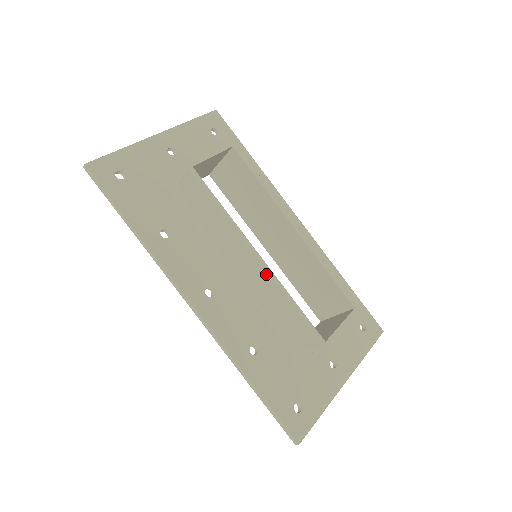
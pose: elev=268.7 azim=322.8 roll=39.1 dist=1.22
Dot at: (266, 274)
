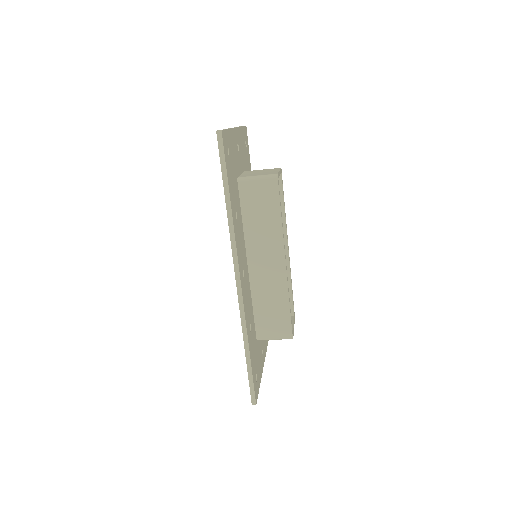
Dot at: (285, 276)
